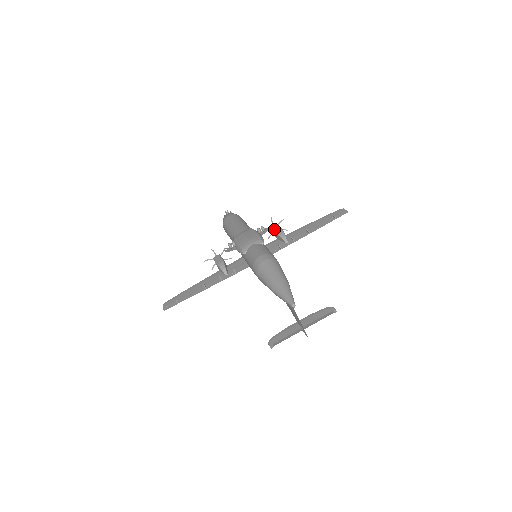
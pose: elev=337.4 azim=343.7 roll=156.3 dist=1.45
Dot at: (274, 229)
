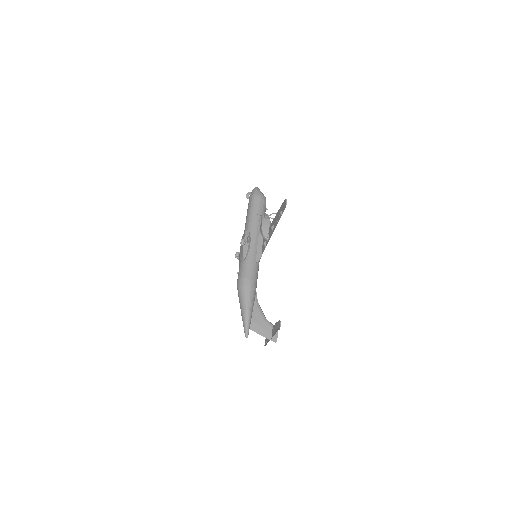
Dot at: (260, 225)
